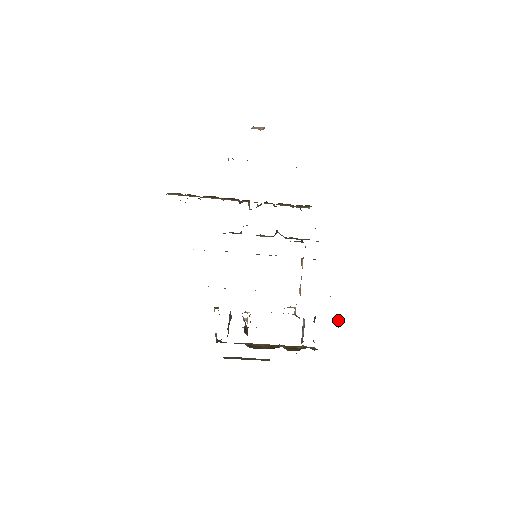
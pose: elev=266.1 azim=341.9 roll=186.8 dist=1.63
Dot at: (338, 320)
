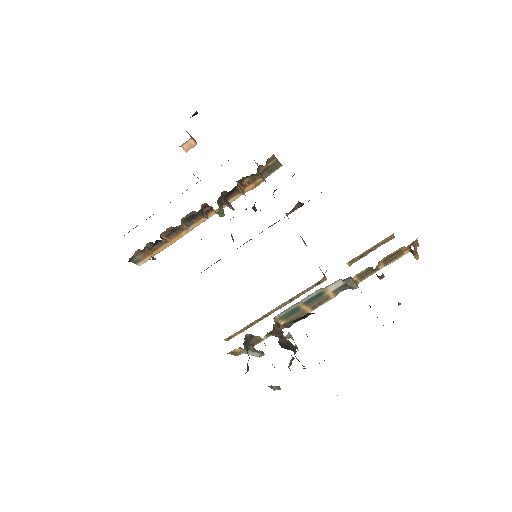
Dot at: (413, 253)
